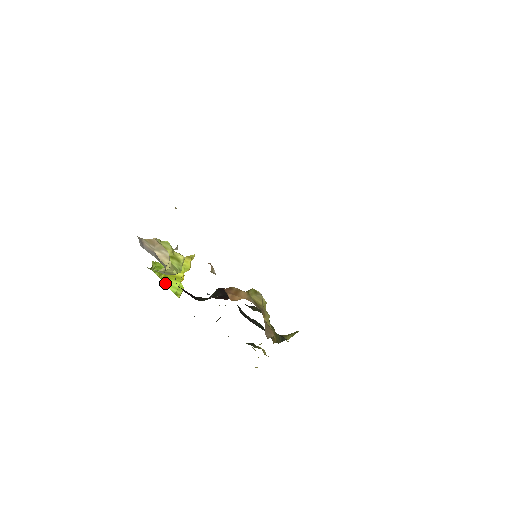
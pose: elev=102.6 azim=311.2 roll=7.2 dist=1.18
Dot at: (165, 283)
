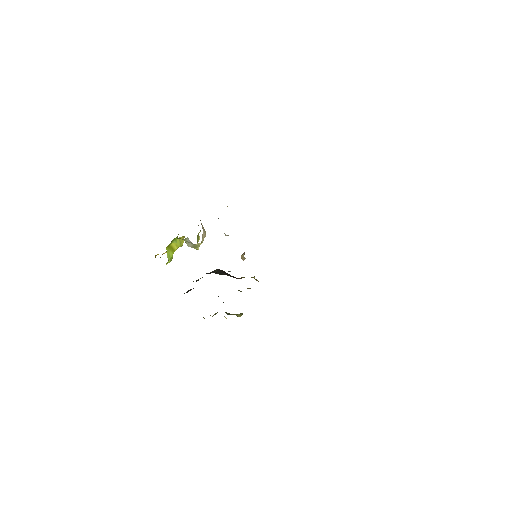
Dot at: (167, 251)
